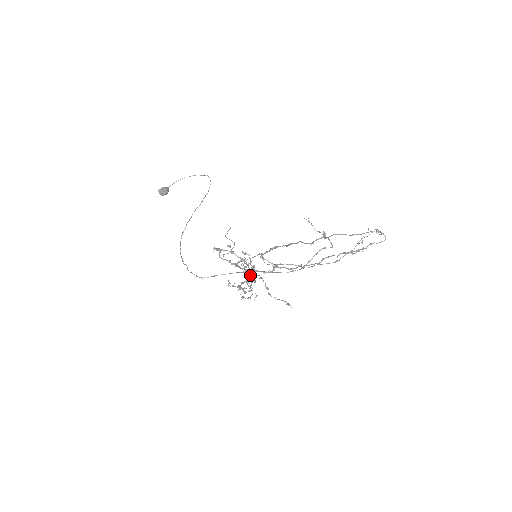
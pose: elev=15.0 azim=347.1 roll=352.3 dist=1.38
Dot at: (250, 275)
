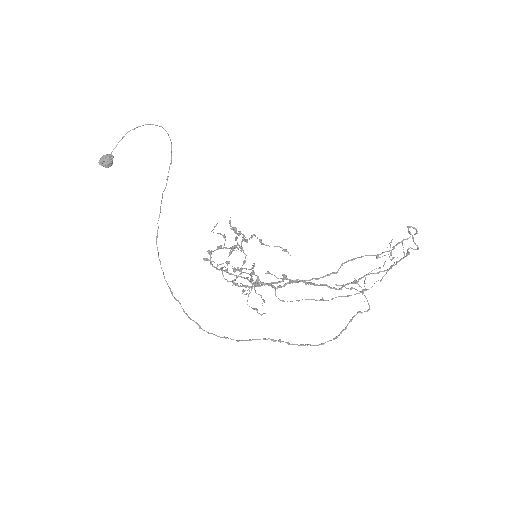
Dot at: (253, 282)
